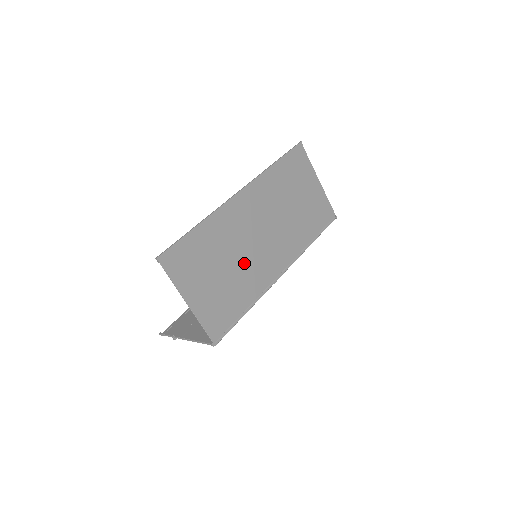
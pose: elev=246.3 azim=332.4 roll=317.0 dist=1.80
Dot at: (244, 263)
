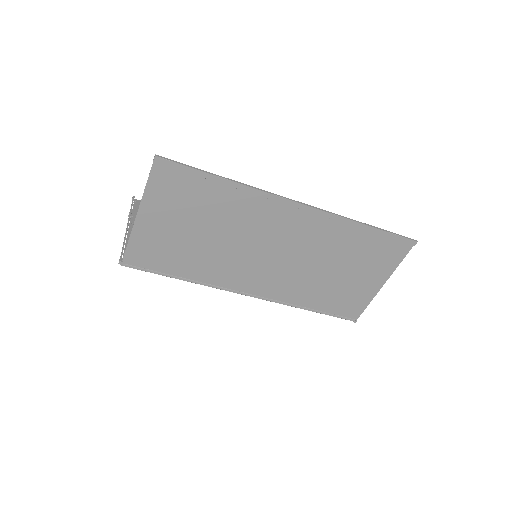
Dot at: (226, 250)
